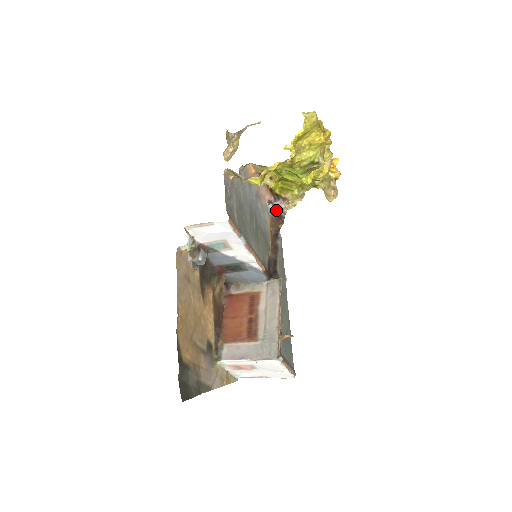
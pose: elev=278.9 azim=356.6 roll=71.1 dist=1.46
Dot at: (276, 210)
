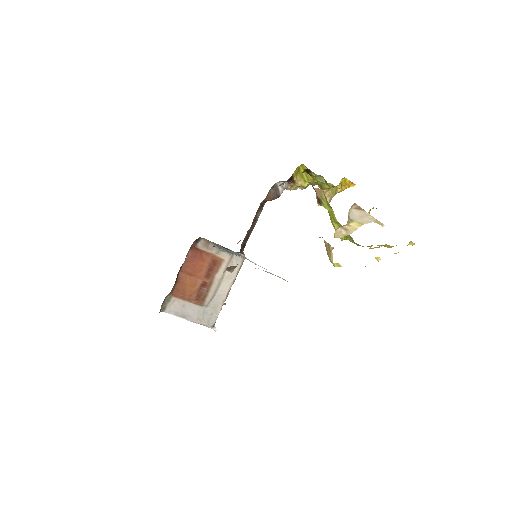
Dot at: occluded
